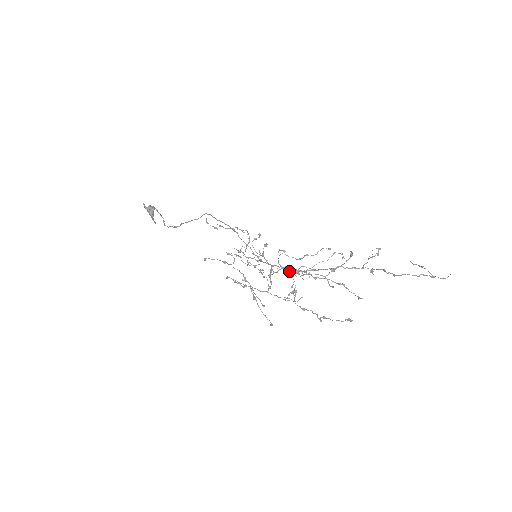
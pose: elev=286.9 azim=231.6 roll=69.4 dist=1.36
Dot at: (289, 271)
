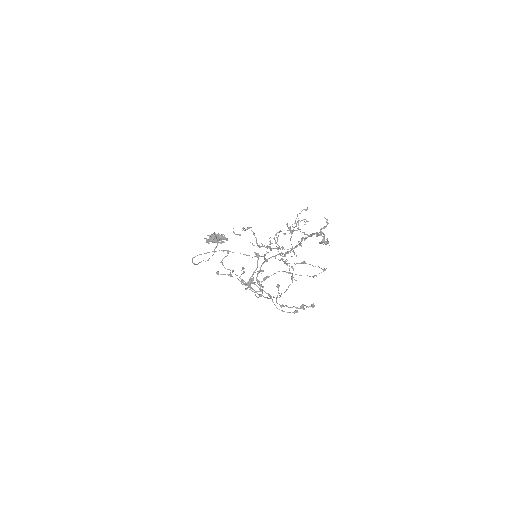
Dot at: occluded
